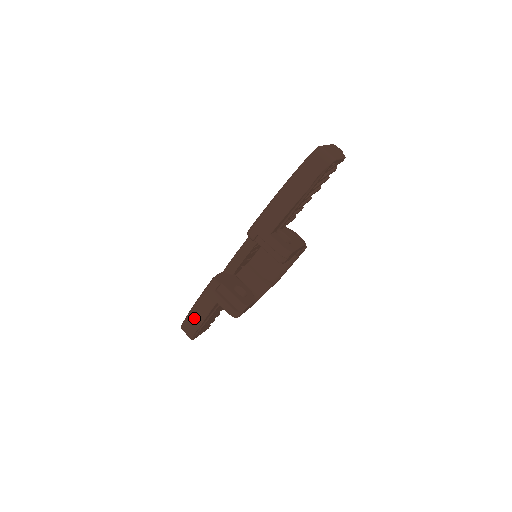
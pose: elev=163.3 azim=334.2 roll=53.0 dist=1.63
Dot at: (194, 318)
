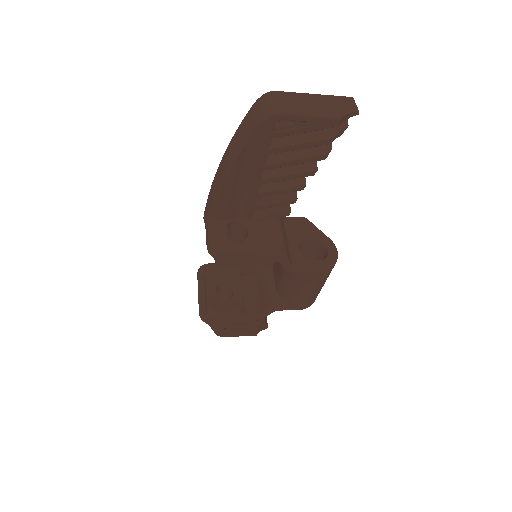
Dot at: occluded
